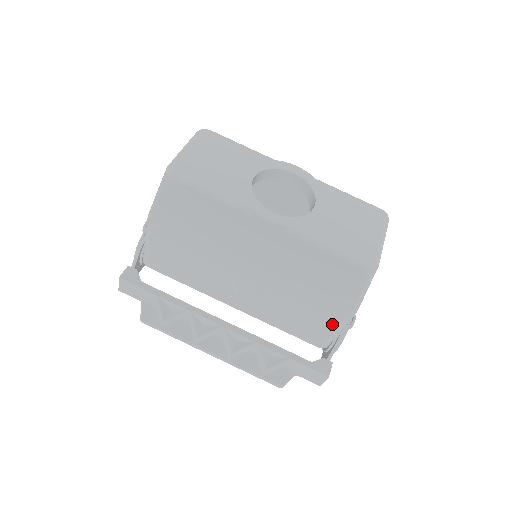
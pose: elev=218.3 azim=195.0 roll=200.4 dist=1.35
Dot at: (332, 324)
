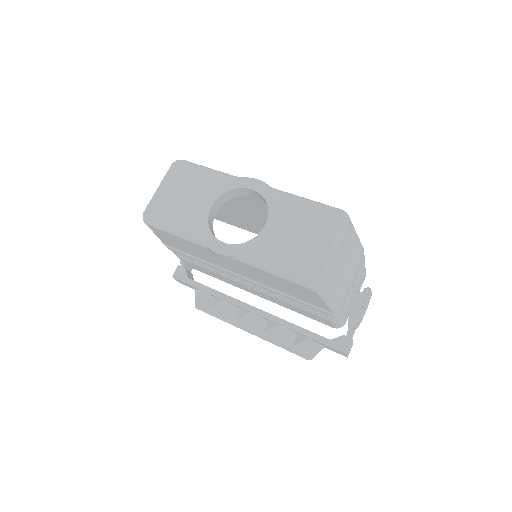
Dot at: (326, 316)
